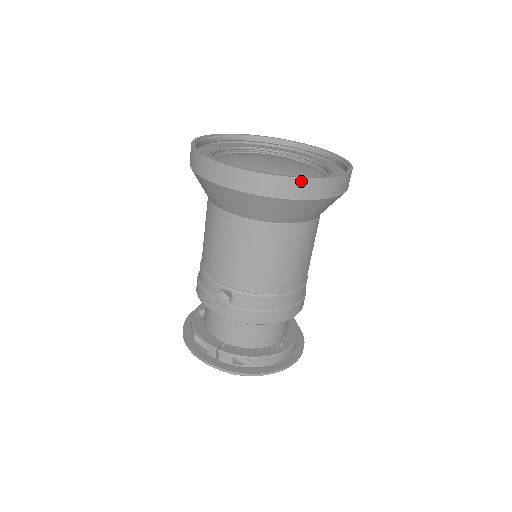
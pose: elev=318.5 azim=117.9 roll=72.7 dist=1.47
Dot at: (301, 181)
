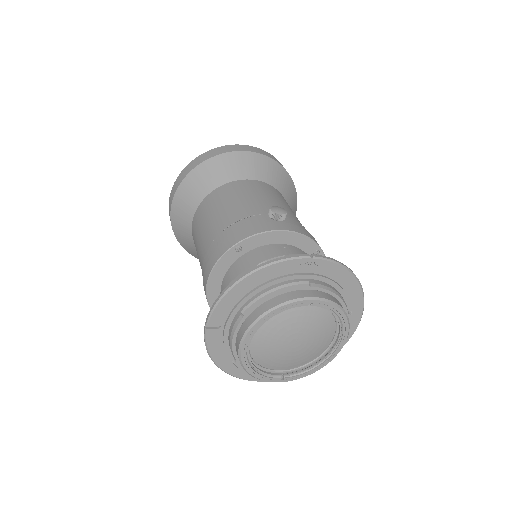
Dot at: occluded
